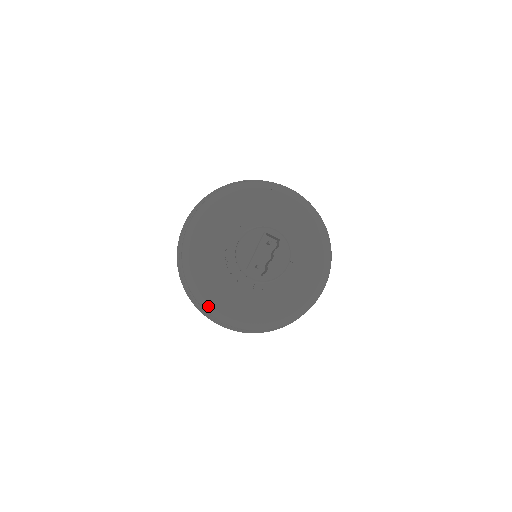
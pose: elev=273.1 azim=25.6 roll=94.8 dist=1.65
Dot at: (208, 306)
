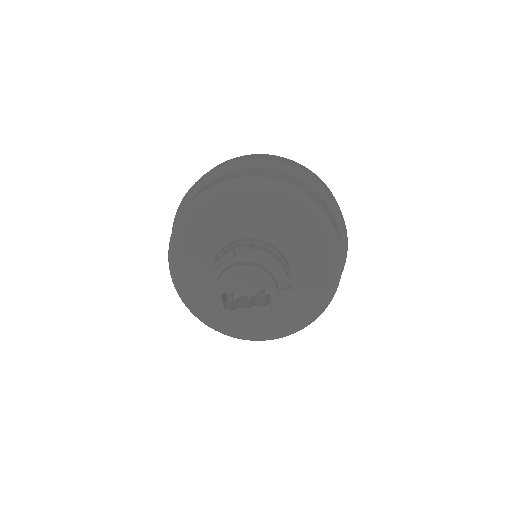
Dot at: (173, 253)
